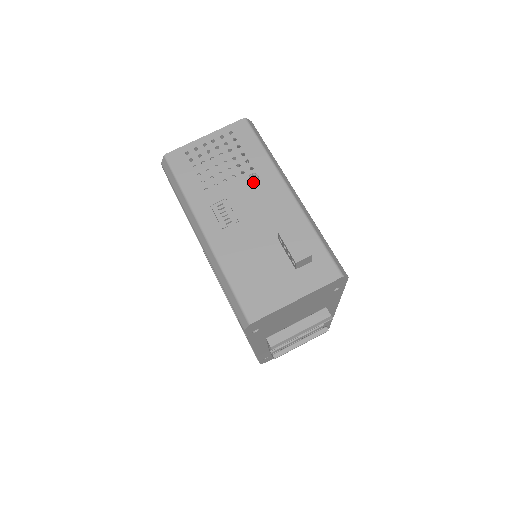
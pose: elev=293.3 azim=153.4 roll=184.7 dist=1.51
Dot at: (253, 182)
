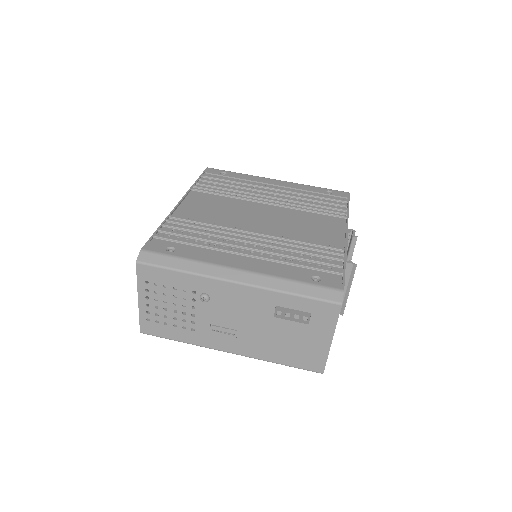
Dot at: (208, 301)
